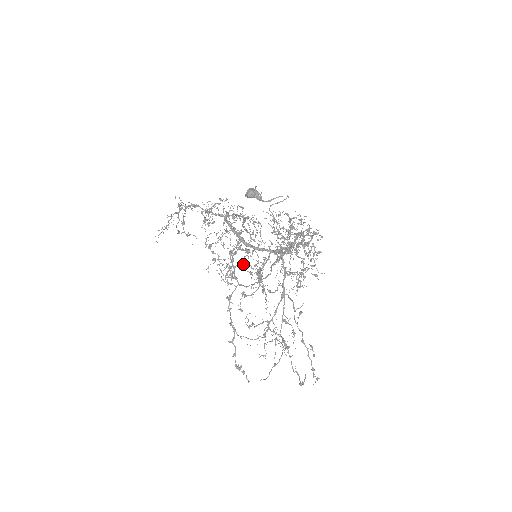
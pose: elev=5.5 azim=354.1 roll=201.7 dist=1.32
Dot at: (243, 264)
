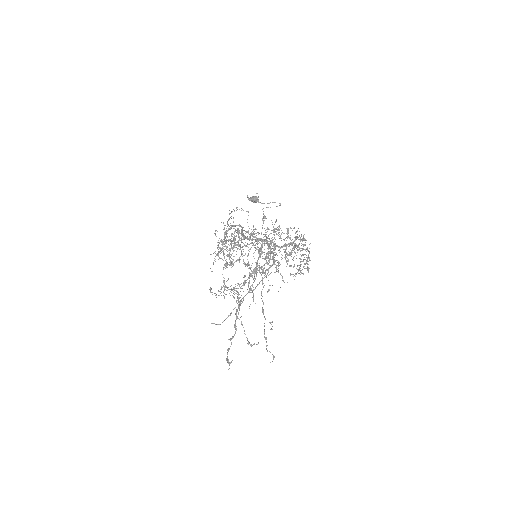
Dot at: occluded
